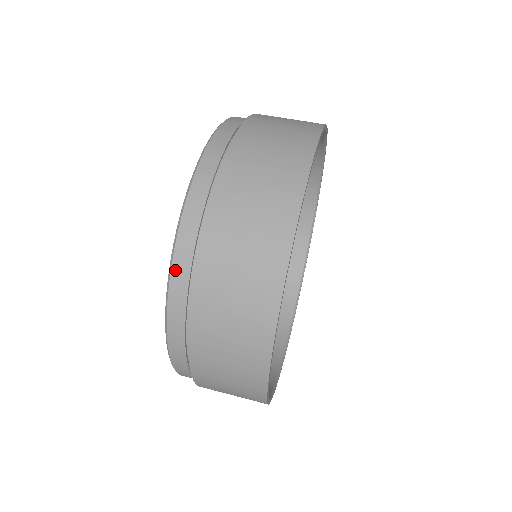
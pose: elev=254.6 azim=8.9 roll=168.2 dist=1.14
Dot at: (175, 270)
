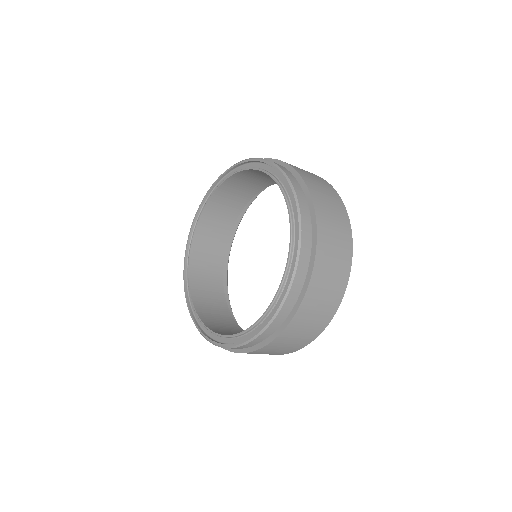
Dot at: (240, 347)
